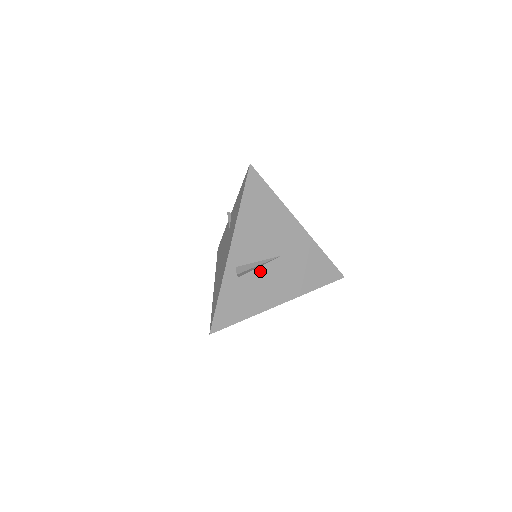
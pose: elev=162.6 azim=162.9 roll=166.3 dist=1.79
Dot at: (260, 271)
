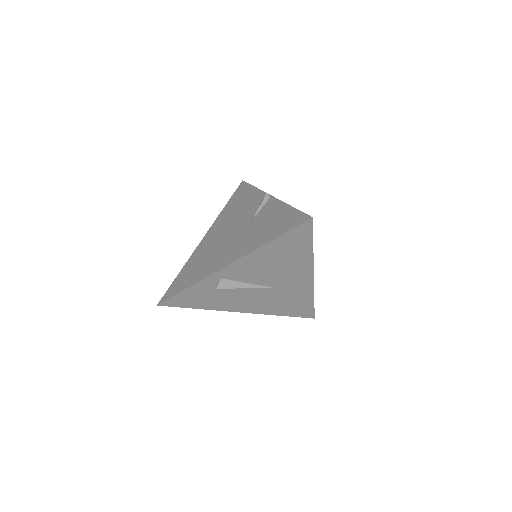
Dot at: (242, 288)
